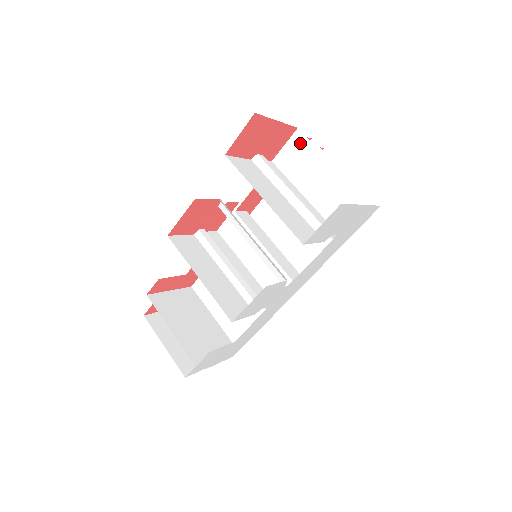
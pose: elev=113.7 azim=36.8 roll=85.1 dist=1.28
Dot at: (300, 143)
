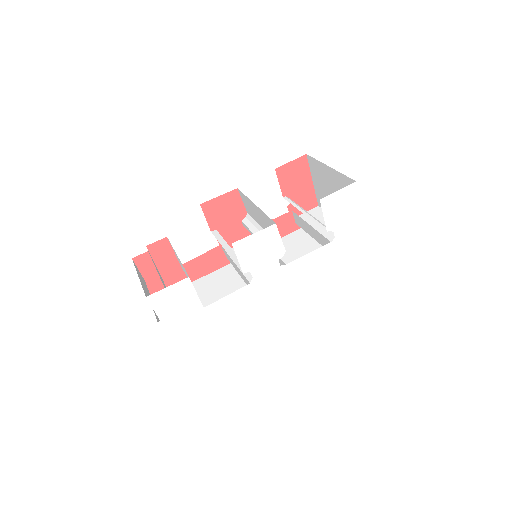
Dot at: (317, 212)
